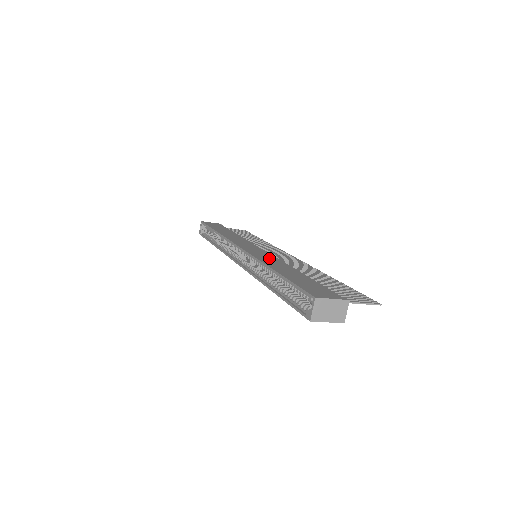
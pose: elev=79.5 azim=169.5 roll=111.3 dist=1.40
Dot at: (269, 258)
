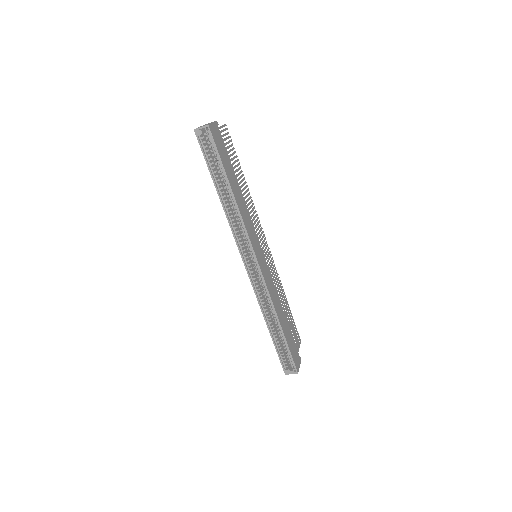
Dot at: (272, 287)
